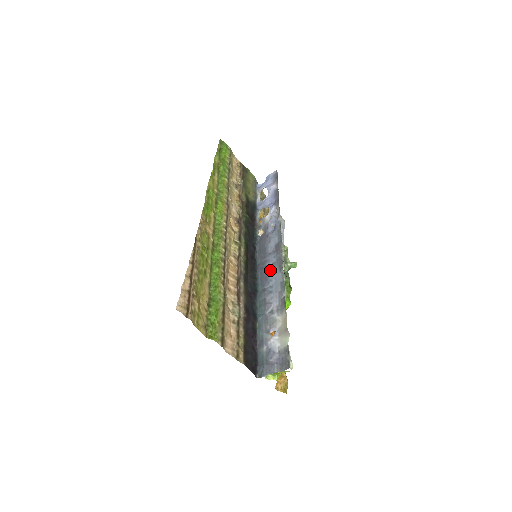
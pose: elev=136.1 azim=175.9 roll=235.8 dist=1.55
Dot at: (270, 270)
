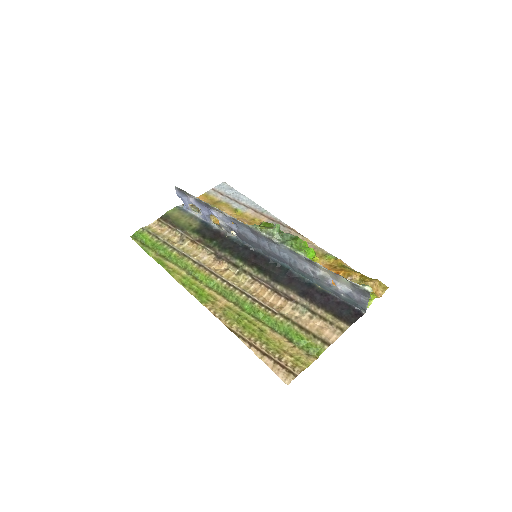
Dot at: (274, 251)
